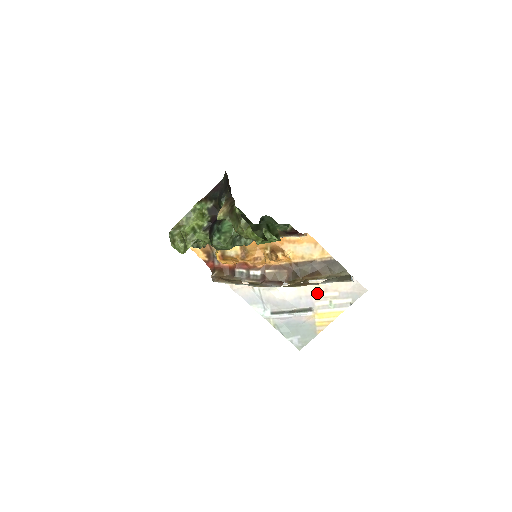
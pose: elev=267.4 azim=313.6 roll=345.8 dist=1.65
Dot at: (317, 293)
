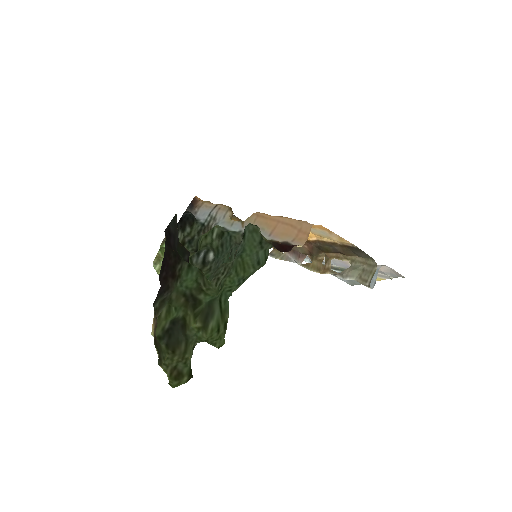
Dot at: occluded
